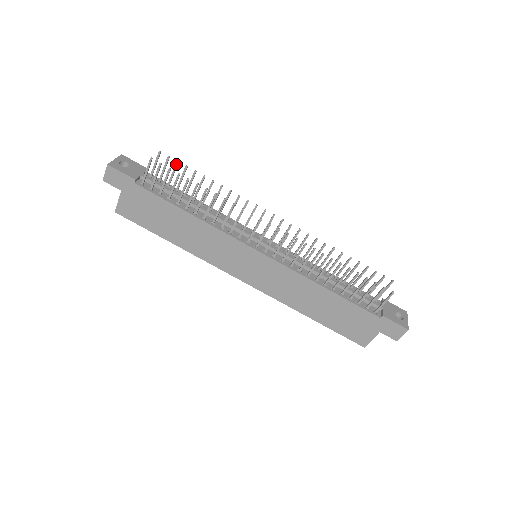
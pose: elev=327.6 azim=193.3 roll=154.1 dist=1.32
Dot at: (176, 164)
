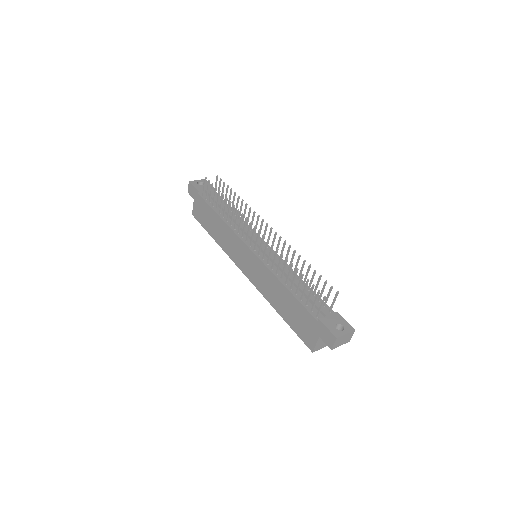
Dot at: (223, 184)
